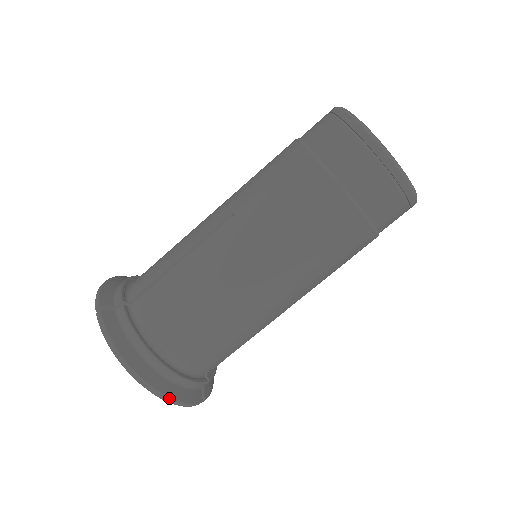
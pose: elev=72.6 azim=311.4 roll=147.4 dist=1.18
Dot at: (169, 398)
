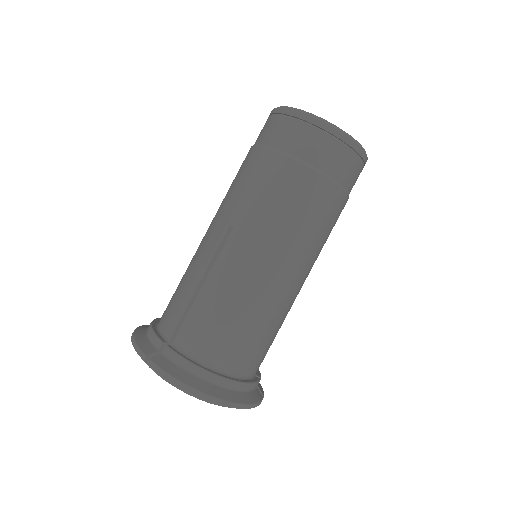
Dot at: (243, 405)
